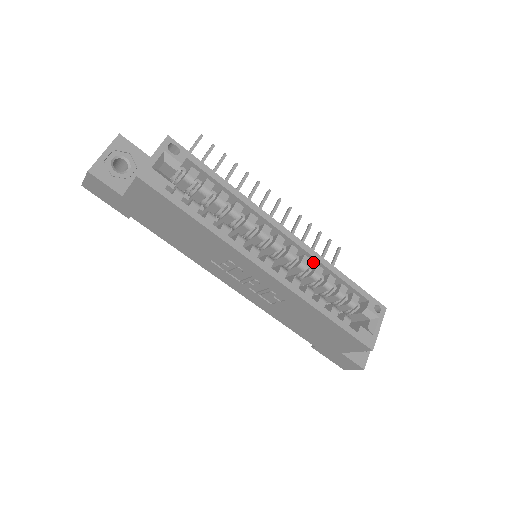
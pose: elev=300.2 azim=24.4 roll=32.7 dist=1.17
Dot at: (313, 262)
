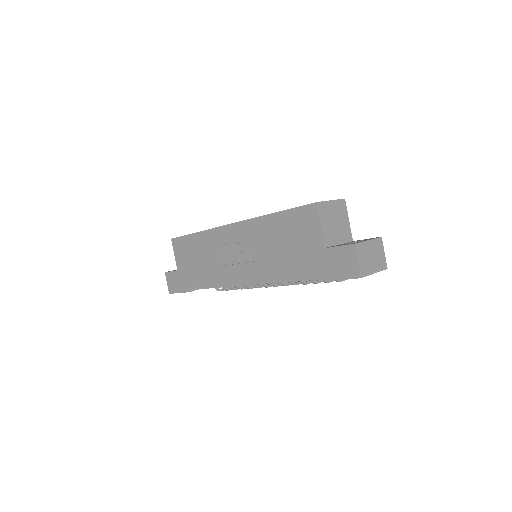
Dot at: occluded
